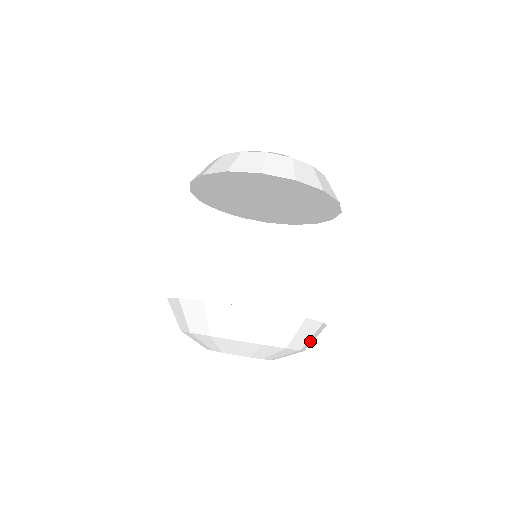
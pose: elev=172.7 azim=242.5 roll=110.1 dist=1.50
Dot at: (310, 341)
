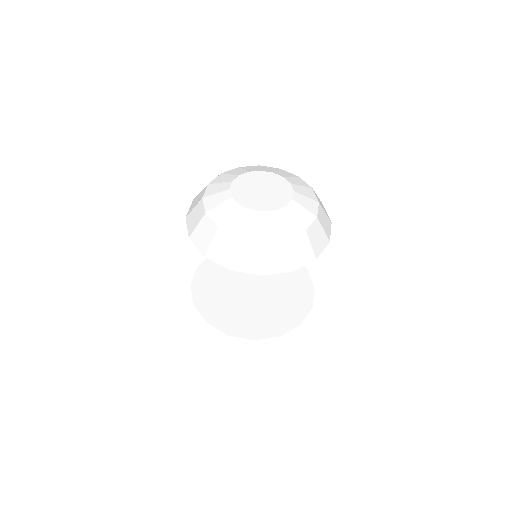
Dot at: occluded
